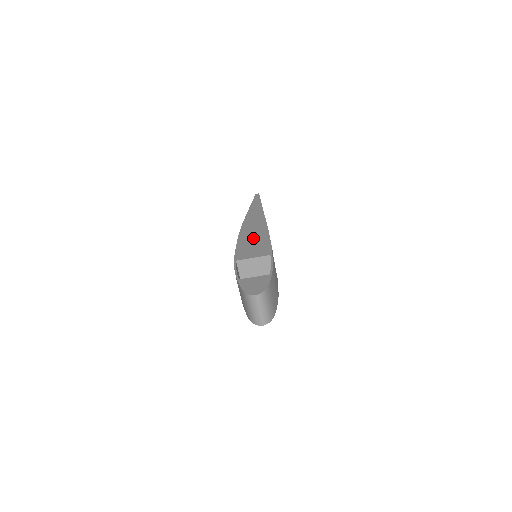
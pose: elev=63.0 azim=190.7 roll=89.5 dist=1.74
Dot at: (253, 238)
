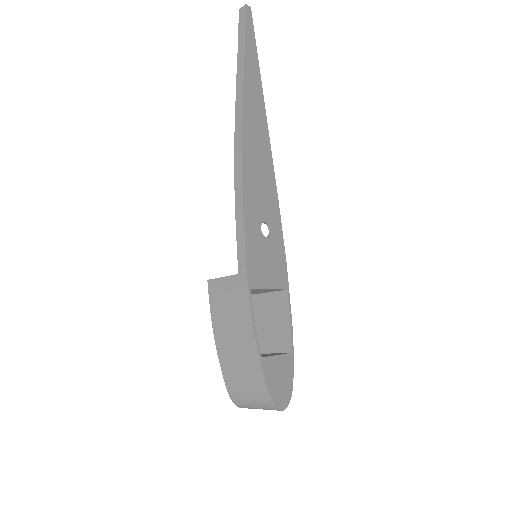
Dot at: (264, 214)
